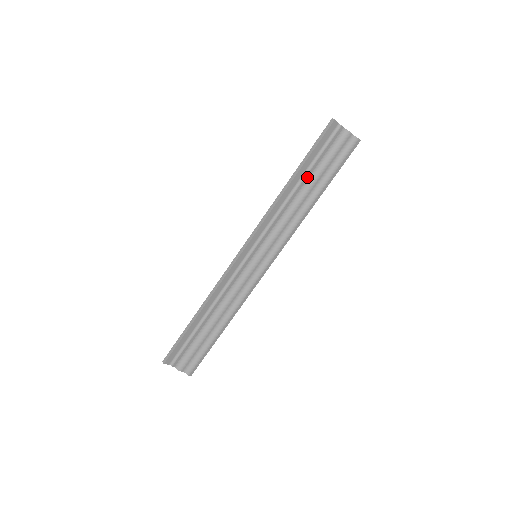
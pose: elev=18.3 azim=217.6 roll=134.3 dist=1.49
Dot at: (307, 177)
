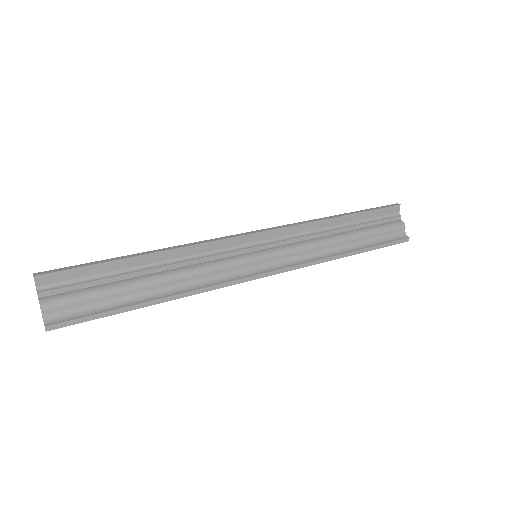
Dot at: (352, 228)
